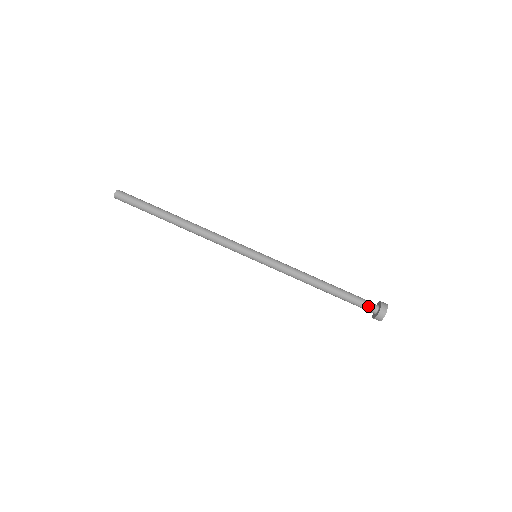
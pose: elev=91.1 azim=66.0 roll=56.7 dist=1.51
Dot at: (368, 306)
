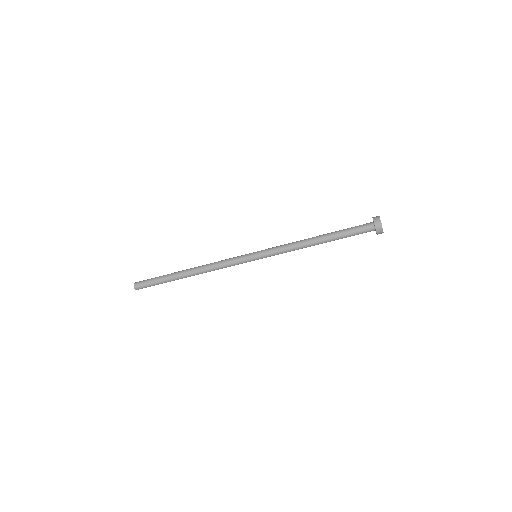
Dot at: (364, 229)
